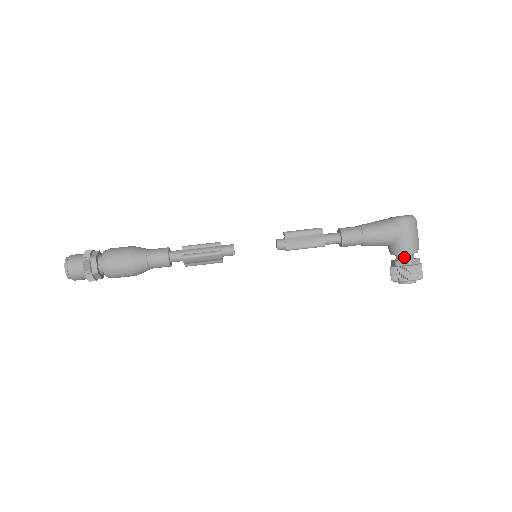
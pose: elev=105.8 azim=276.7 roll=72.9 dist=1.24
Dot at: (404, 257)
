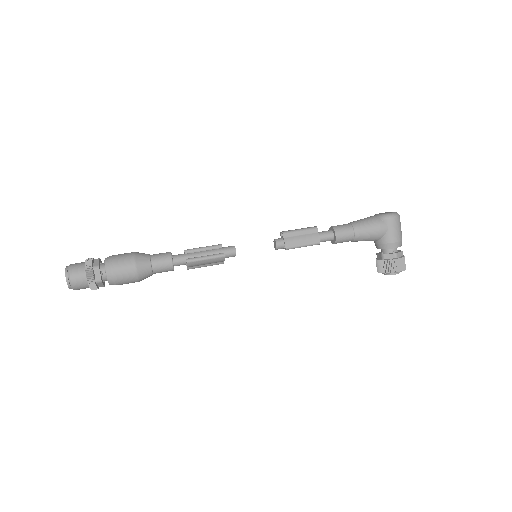
Dot at: (390, 251)
